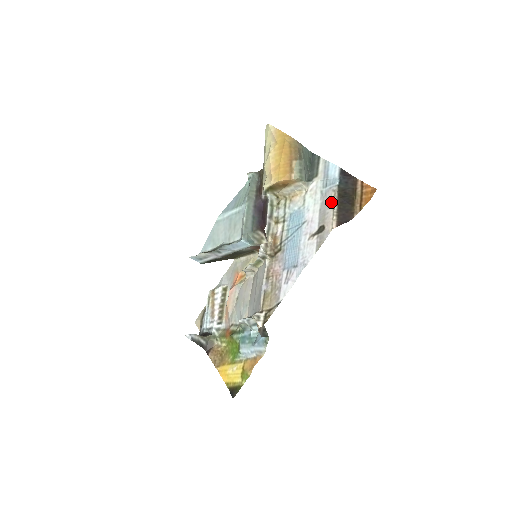
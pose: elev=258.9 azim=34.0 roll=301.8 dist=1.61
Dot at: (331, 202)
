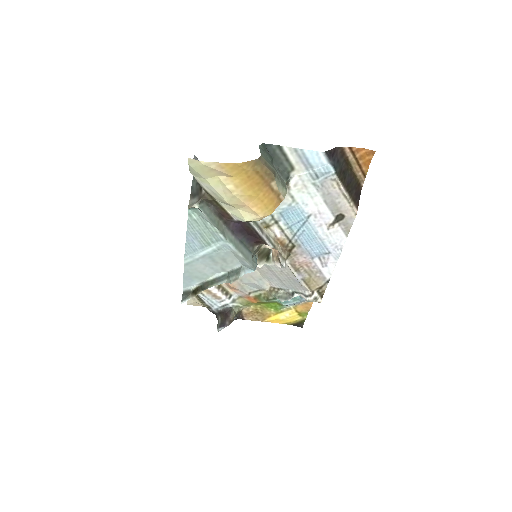
Dot at: (337, 192)
